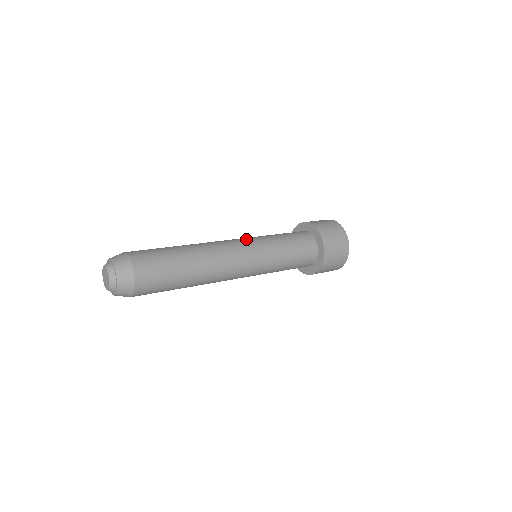
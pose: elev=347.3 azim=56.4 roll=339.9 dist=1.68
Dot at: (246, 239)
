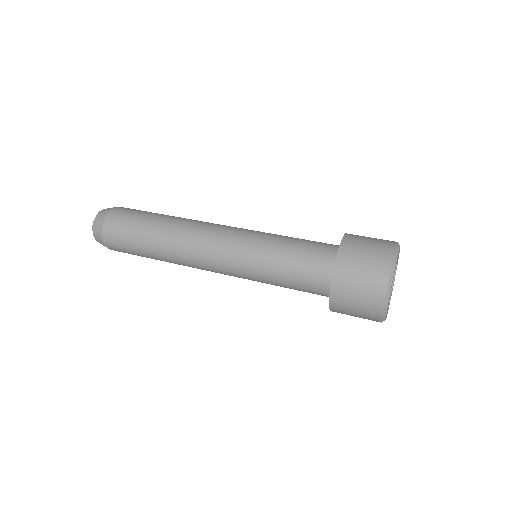
Dot at: (236, 235)
